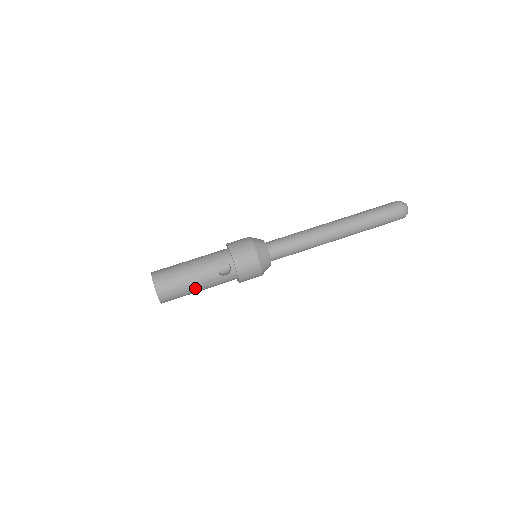
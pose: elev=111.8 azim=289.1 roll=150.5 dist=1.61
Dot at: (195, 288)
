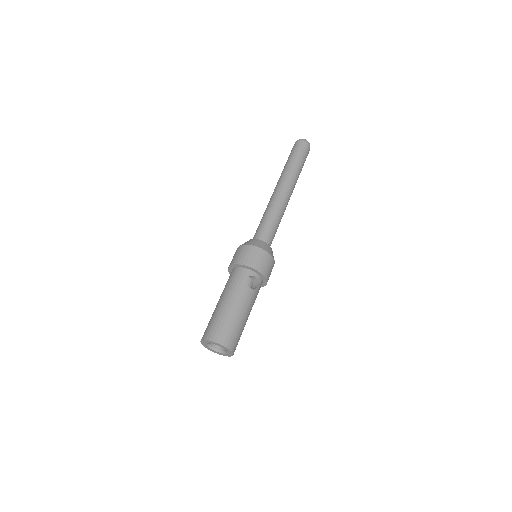
Dot at: (246, 318)
